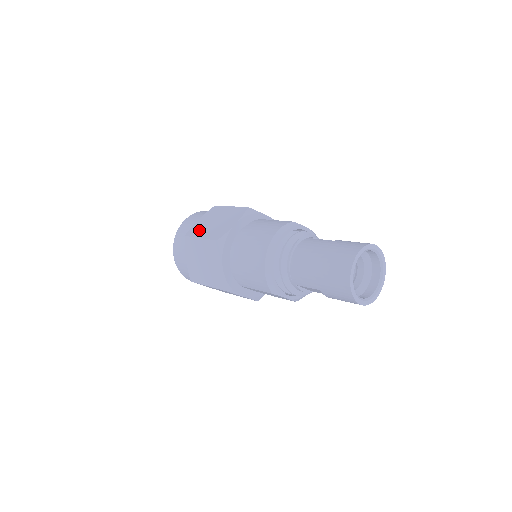
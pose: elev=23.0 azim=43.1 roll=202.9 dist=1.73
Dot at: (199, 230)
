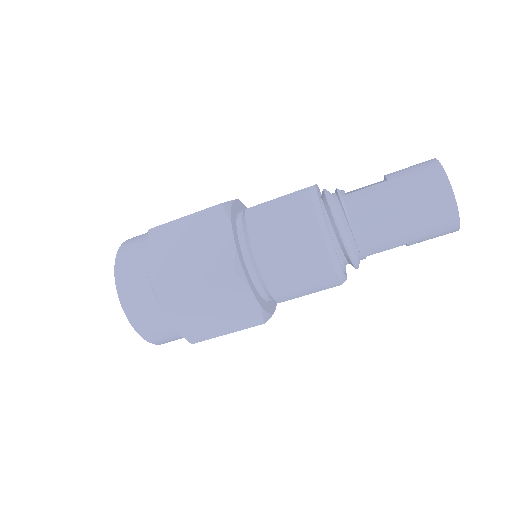
Dot at: (174, 276)
